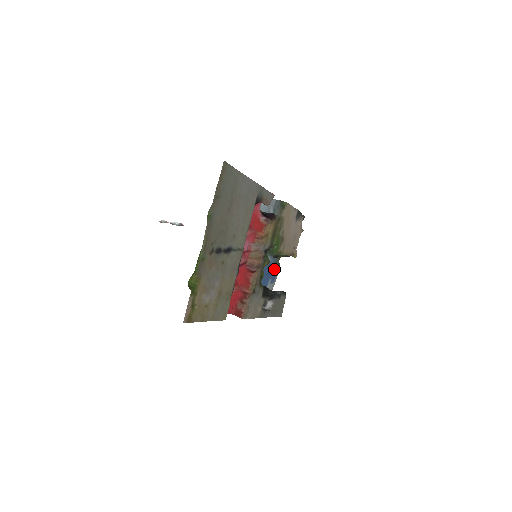
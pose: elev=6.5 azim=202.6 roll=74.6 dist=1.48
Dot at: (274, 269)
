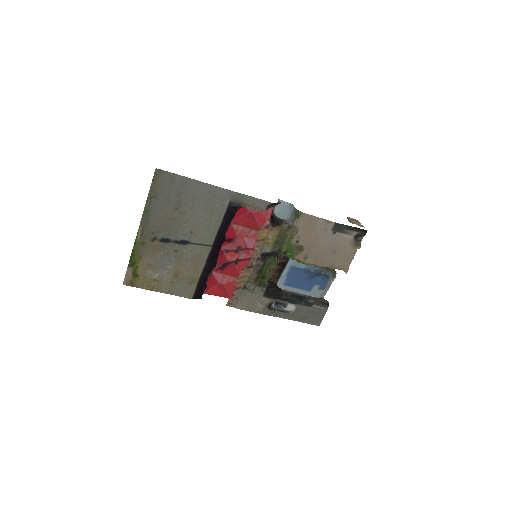
Dot at: (323, 276)
